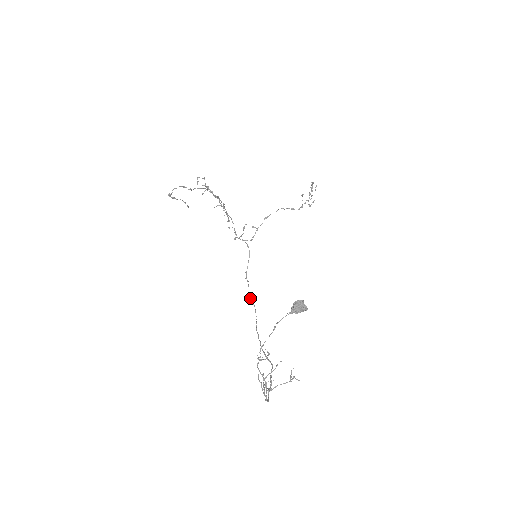
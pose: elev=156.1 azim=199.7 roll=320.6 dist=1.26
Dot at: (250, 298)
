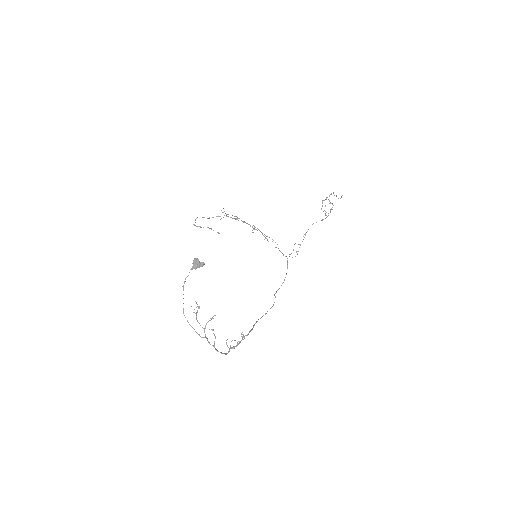
Dot at: occluded
